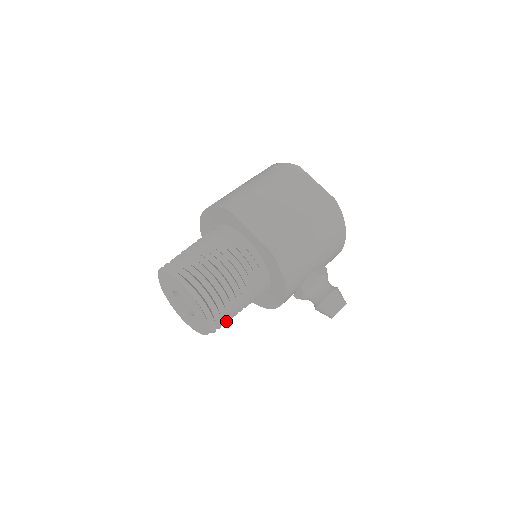
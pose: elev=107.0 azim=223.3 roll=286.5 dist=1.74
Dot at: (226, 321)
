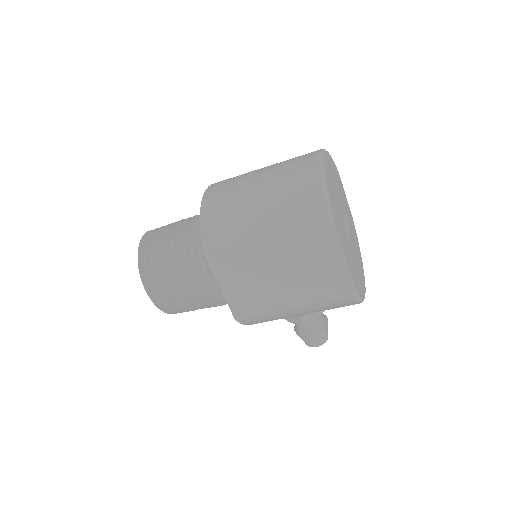
Dot at: occluded
